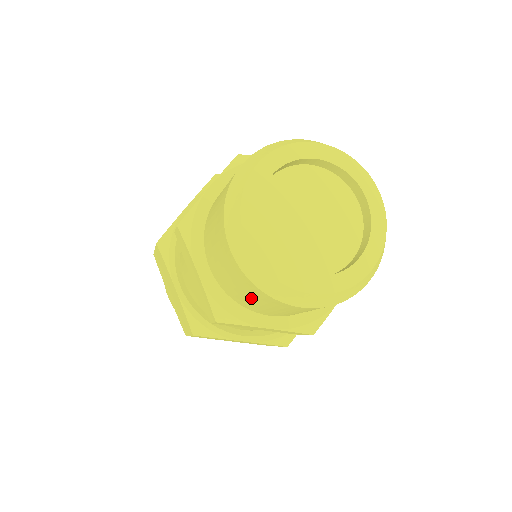
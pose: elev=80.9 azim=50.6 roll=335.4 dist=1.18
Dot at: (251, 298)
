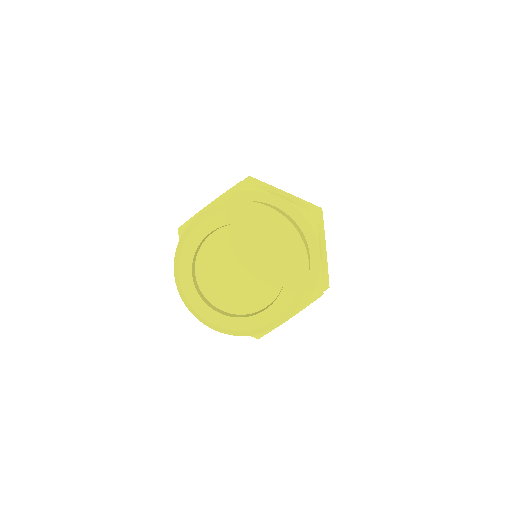
Dot at: occluded
